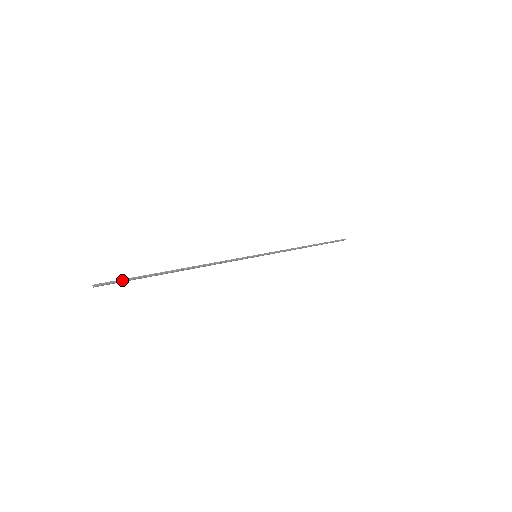
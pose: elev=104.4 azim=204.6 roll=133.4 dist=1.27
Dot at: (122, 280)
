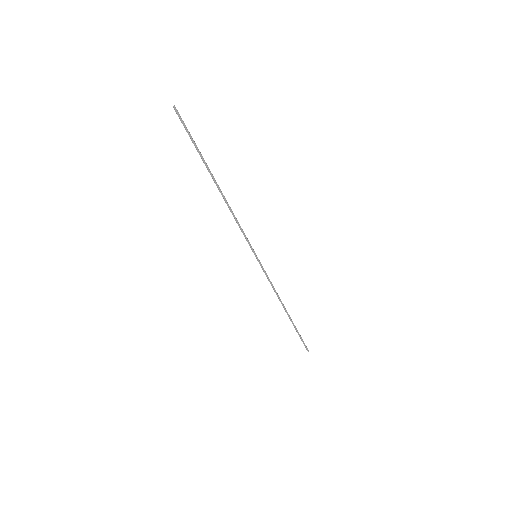
Dot at: occluded
